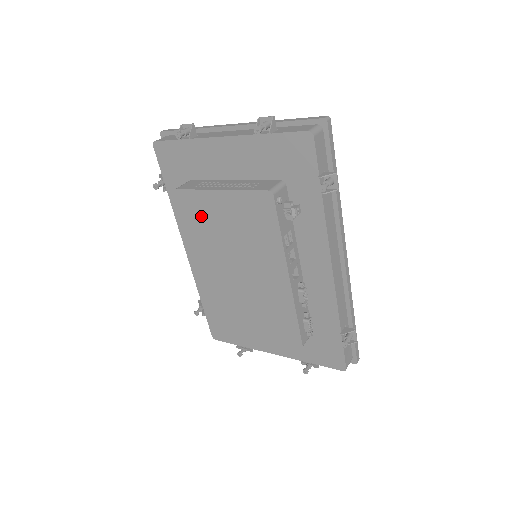
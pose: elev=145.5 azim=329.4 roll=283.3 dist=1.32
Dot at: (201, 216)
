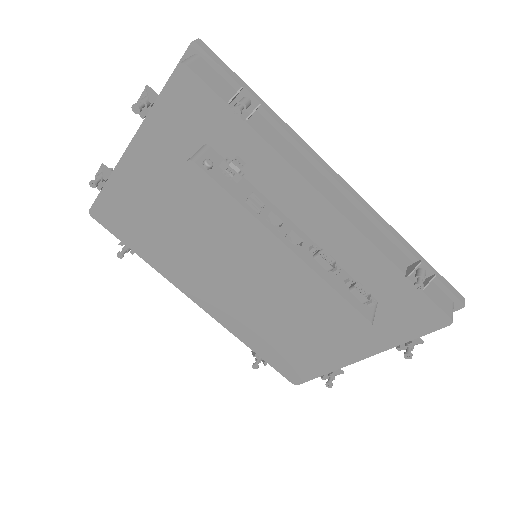
Dot at: (164, 249)
